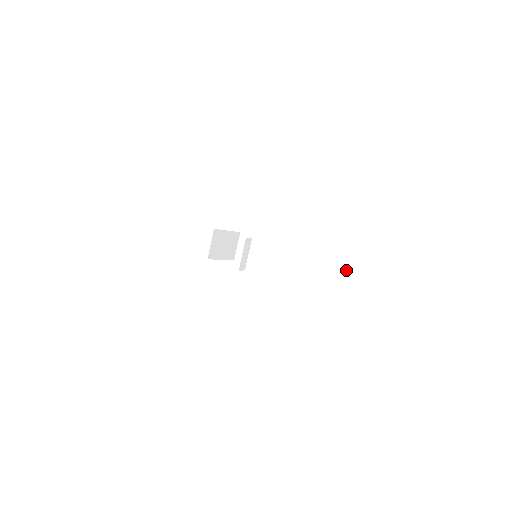
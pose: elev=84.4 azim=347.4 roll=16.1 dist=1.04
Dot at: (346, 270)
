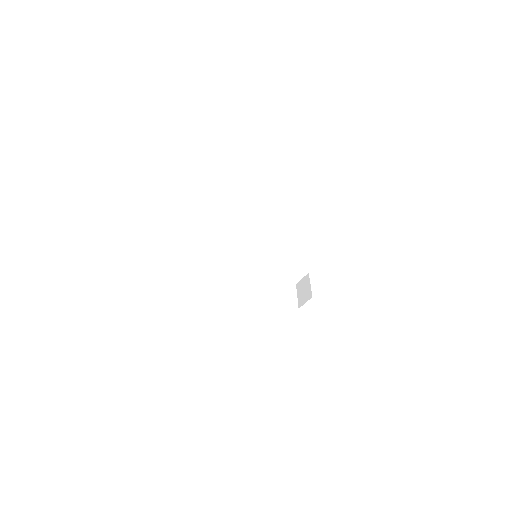
Dot at: (296, 271)
